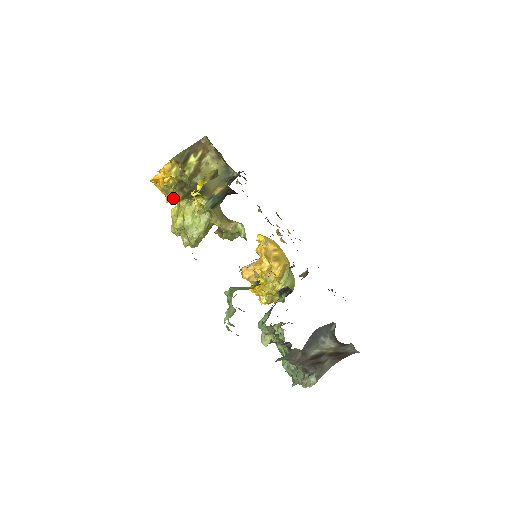
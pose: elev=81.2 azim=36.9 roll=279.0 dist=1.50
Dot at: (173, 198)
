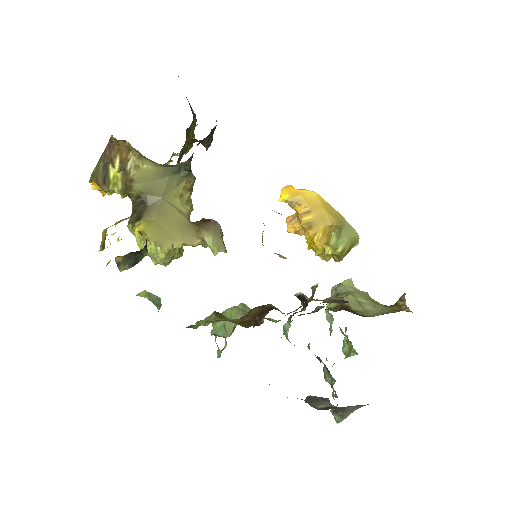
Dot at: occluded
